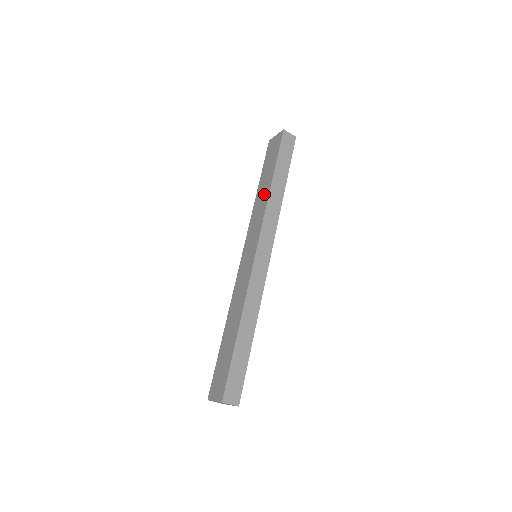
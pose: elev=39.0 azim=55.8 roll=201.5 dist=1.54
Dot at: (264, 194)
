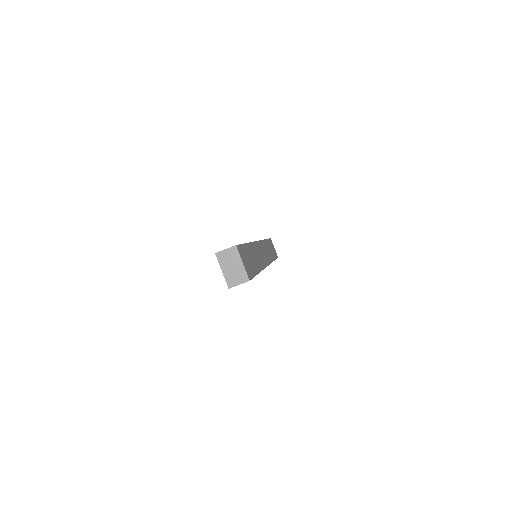
Dot at: occluded
